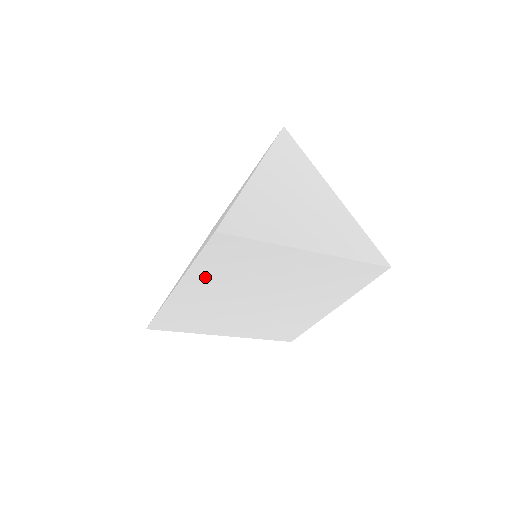
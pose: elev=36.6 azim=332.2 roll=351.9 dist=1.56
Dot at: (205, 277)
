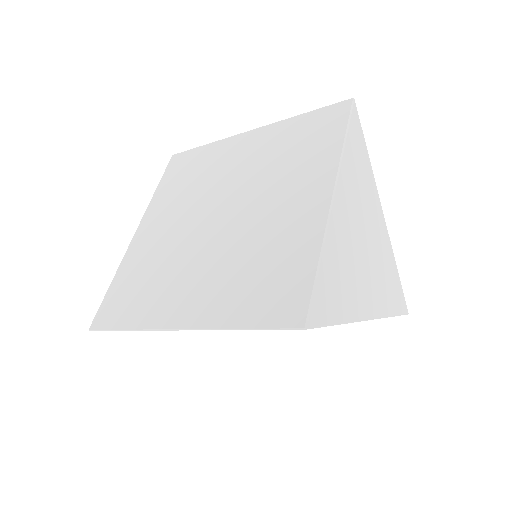
Dot at: occluded
